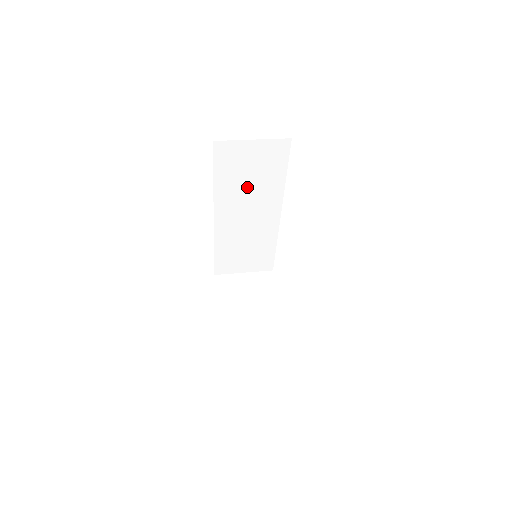
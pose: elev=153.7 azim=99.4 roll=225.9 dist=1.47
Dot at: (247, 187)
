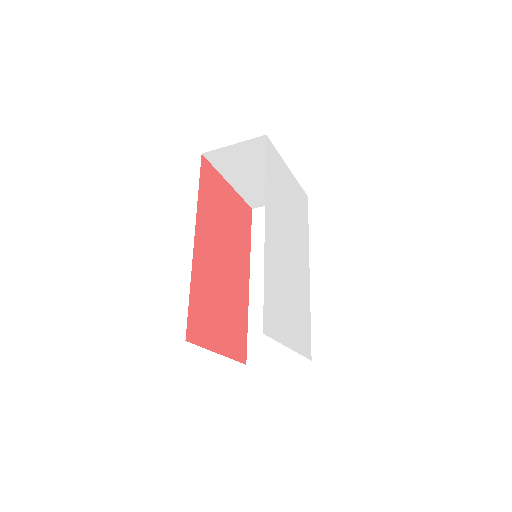
Dot at: occluded
